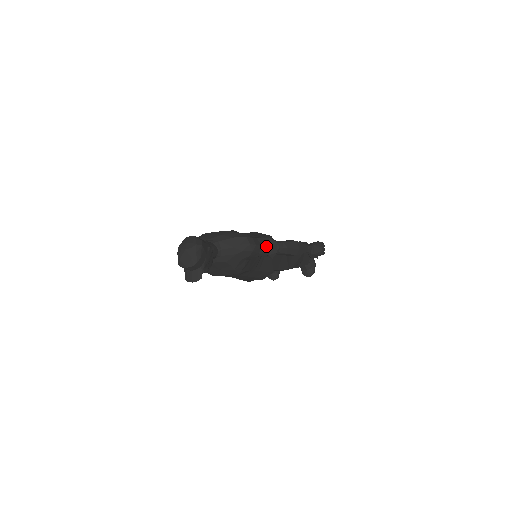
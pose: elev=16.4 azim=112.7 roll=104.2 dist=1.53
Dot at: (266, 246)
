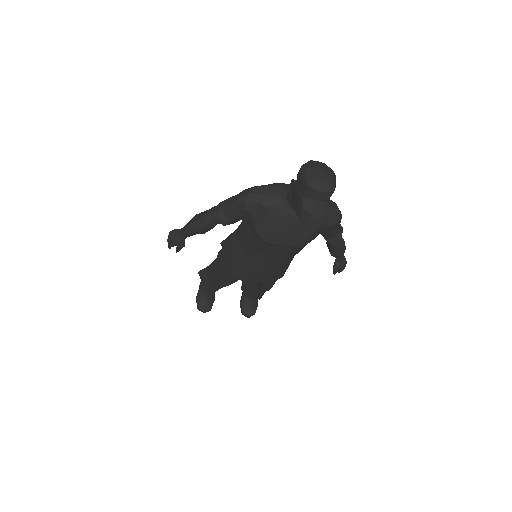
Dot at: (340, 225)
